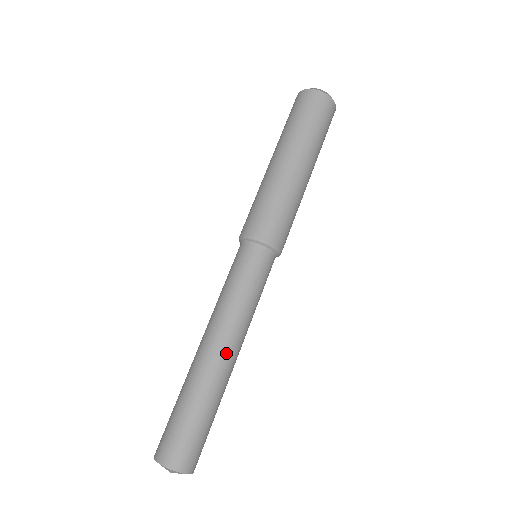
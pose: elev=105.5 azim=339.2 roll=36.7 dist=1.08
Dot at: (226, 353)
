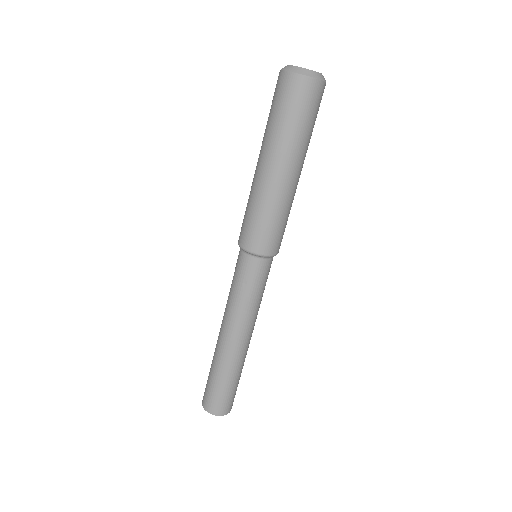
Dot at: (227, 339)
